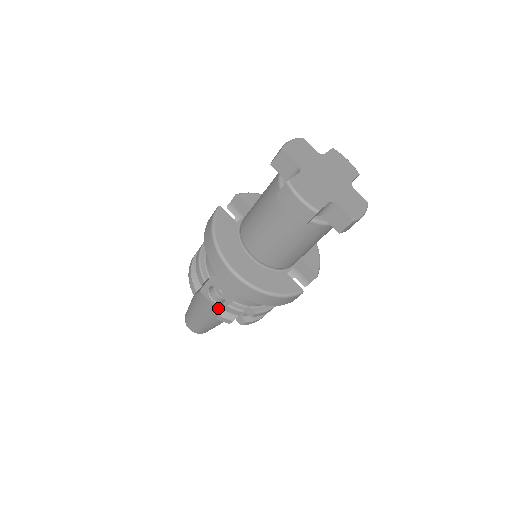
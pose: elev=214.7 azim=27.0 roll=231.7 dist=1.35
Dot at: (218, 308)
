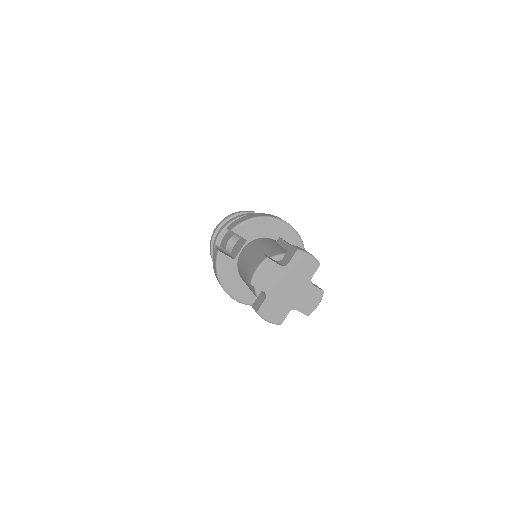
Dot at: occluded
